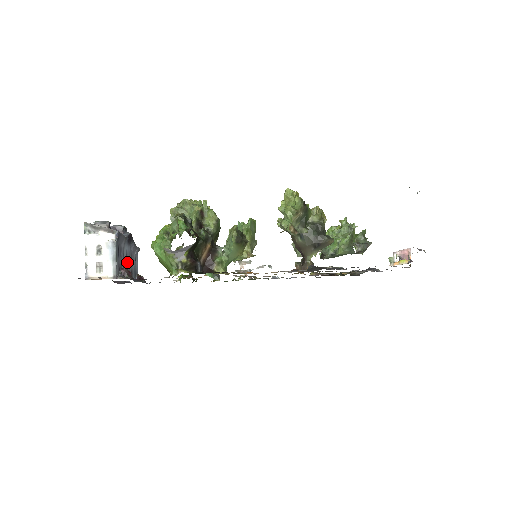
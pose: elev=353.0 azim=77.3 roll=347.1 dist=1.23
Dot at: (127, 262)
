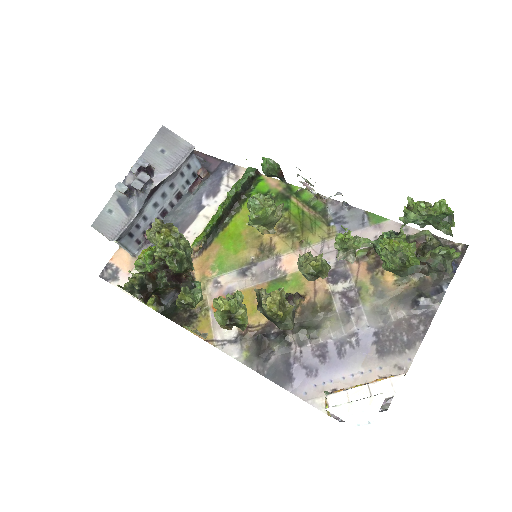
Dot at: (160, 206)
